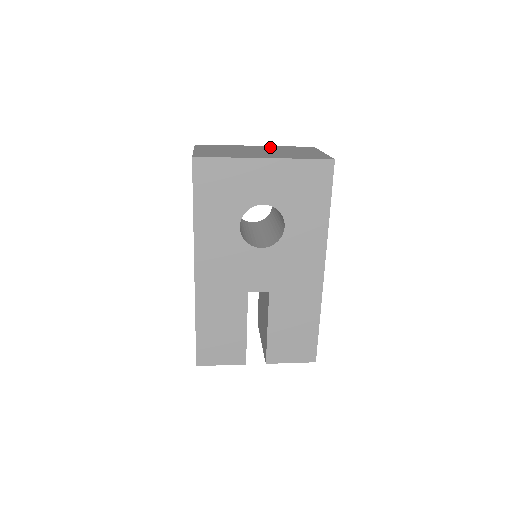
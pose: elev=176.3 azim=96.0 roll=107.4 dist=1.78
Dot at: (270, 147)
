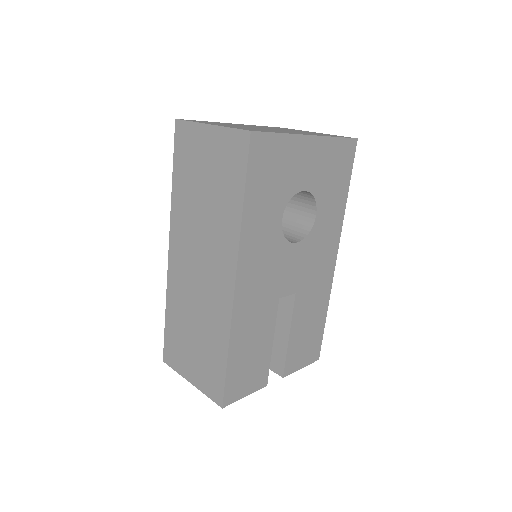
Dot at: occluded
